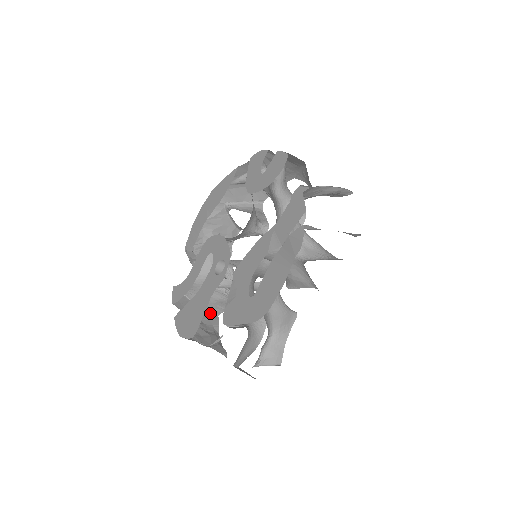
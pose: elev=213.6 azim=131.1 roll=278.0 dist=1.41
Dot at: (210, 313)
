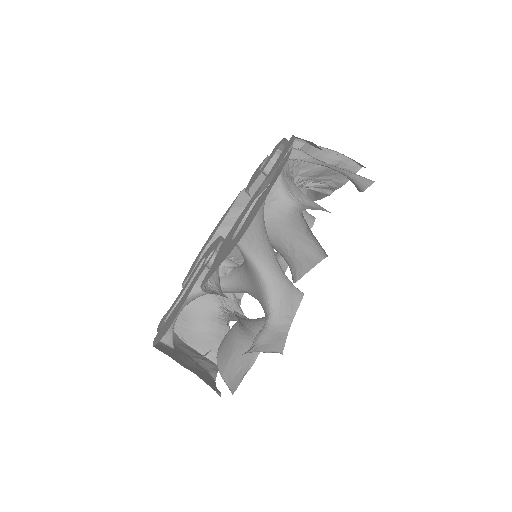
Dot at: (206, 358)
